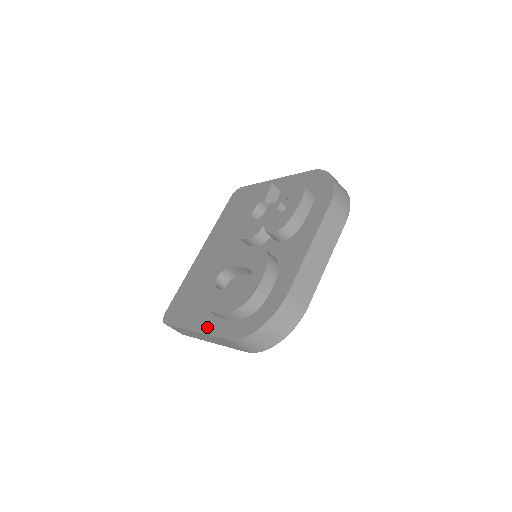
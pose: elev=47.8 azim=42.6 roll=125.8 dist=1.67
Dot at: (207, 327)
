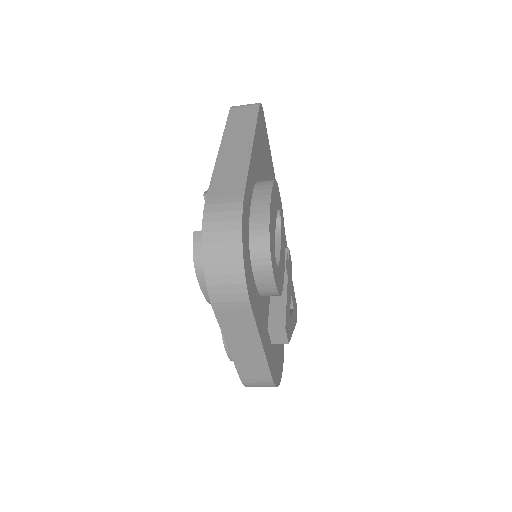
Dot at: occluded
